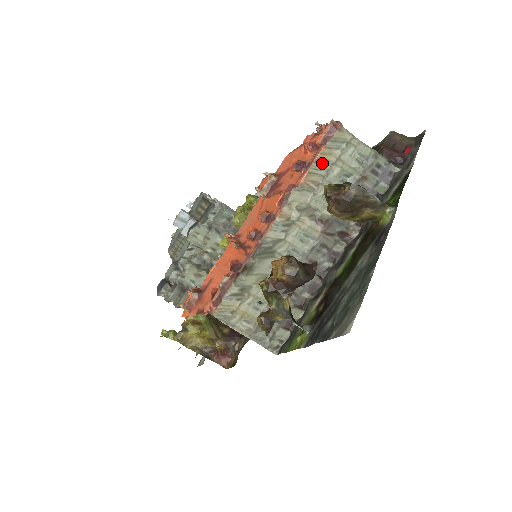
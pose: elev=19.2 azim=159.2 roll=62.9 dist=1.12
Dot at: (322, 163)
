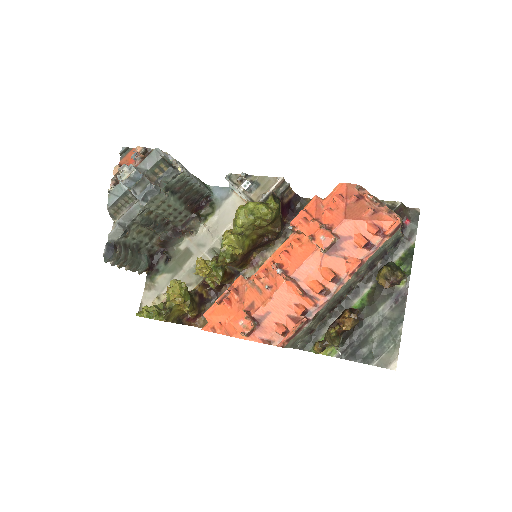
Dot at: (381, 245)
